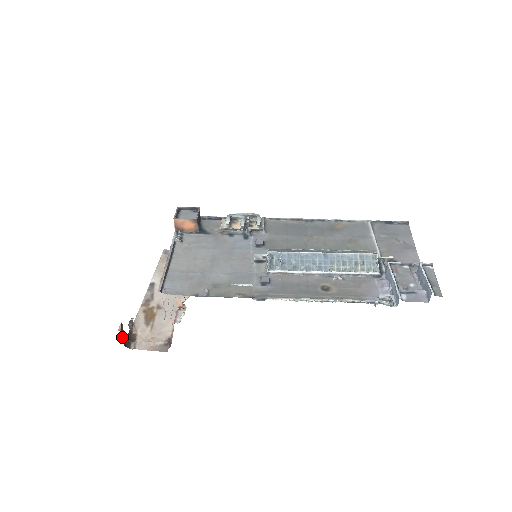
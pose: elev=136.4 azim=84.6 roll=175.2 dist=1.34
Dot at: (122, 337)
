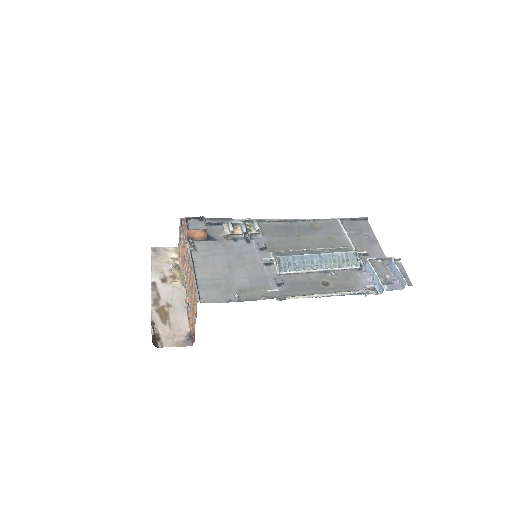
Dot at: occluded
